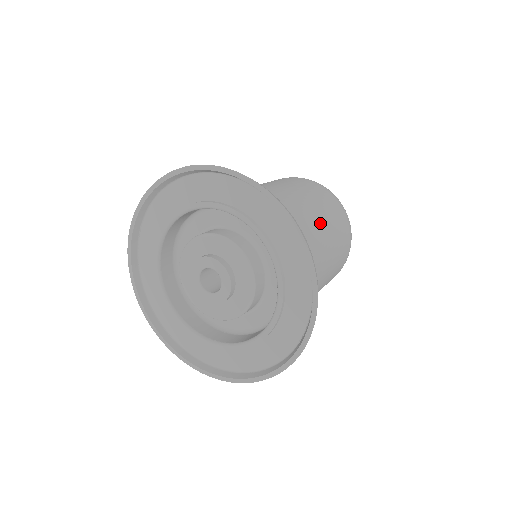
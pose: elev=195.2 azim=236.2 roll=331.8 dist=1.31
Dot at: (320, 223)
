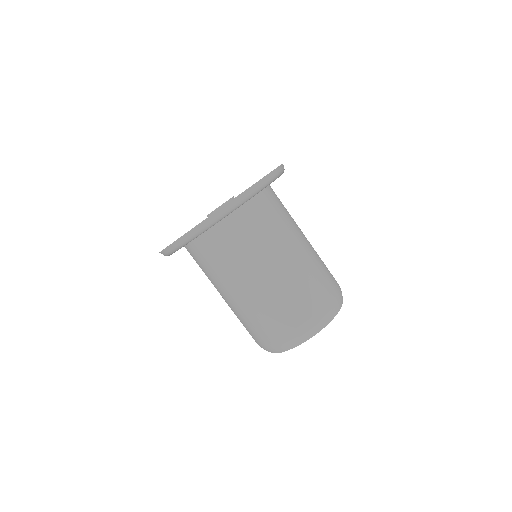
Dot at: occluded
